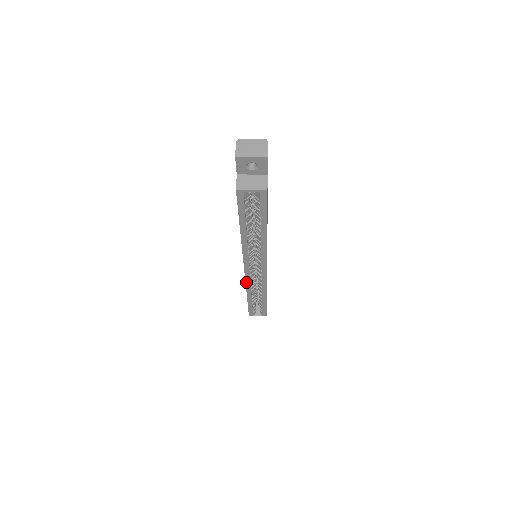
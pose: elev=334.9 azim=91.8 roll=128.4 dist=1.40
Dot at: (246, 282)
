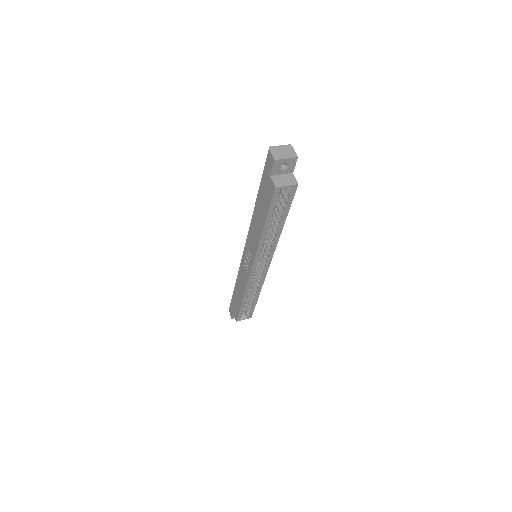
Dot at: (248, 282)
